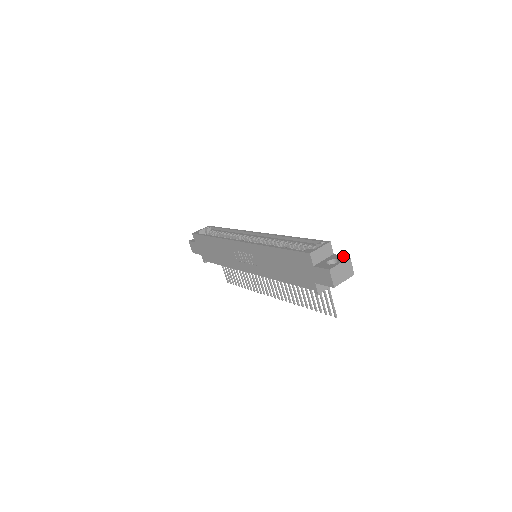
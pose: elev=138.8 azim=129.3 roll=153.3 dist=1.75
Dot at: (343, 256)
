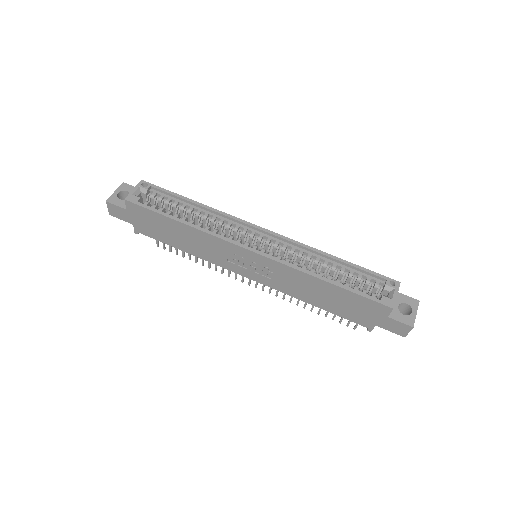
Dot at: (411, 298)
